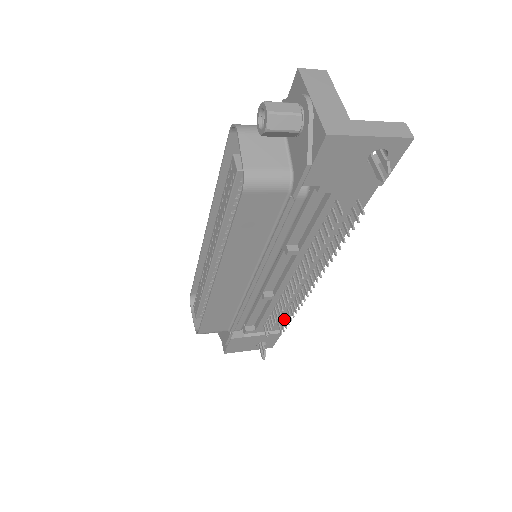
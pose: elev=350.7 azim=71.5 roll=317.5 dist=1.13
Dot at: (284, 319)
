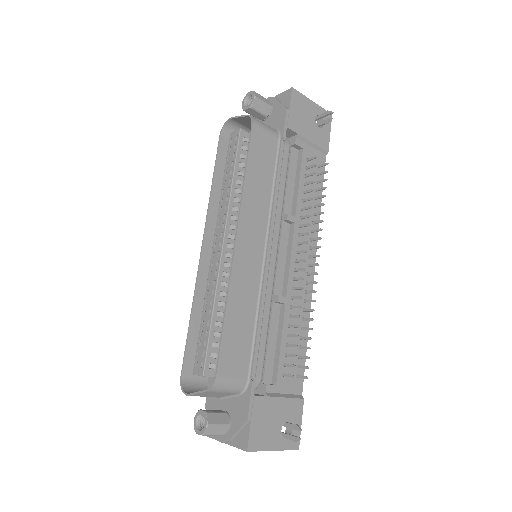
Dot at: (301, 356)
